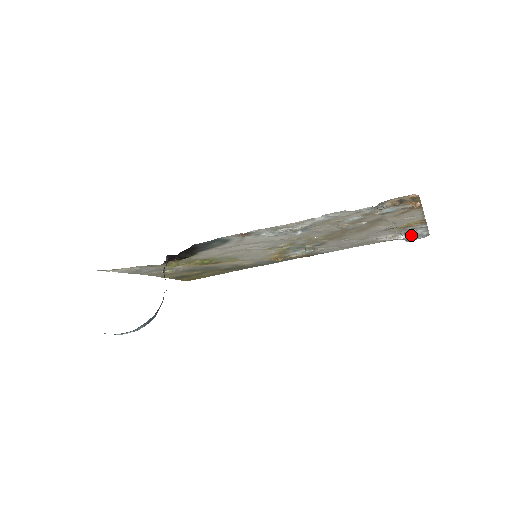
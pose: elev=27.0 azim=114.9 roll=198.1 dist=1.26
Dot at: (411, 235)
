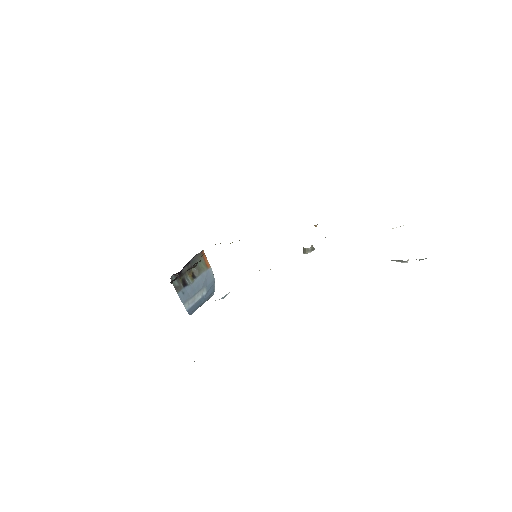
Dot at: (416, 259)
